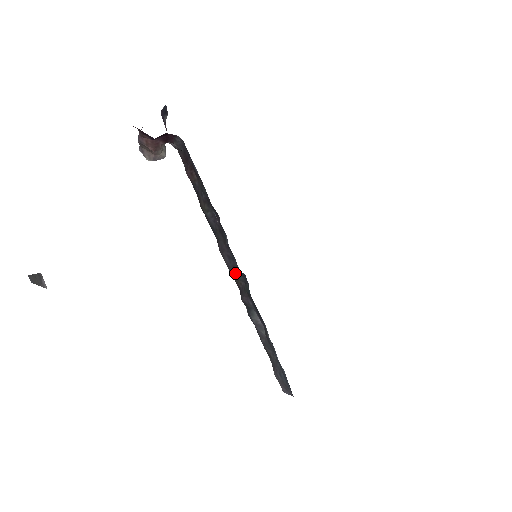
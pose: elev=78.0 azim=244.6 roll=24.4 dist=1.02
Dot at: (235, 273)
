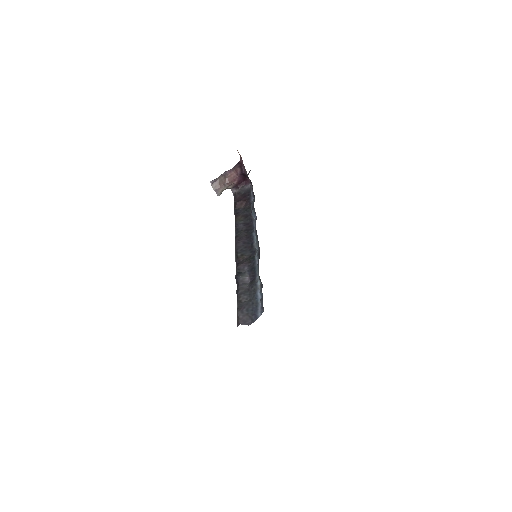
Dot at: (244, 251)
